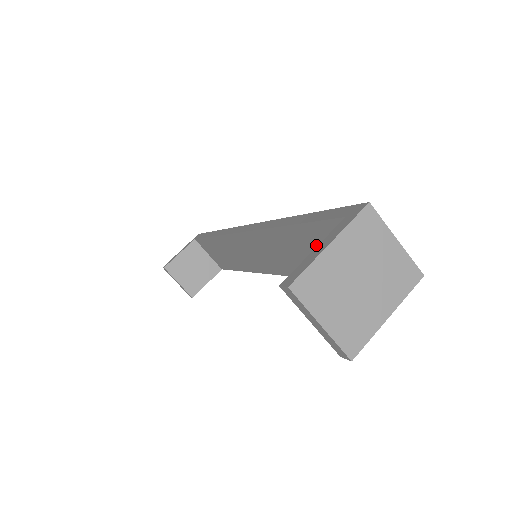
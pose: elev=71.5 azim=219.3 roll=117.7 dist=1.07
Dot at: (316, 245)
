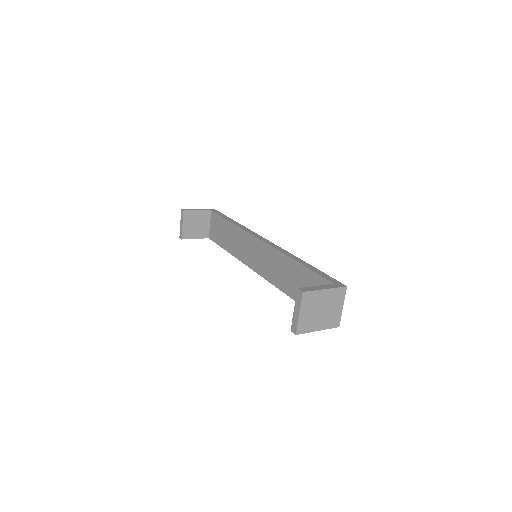
Dot at: (304, 281)
